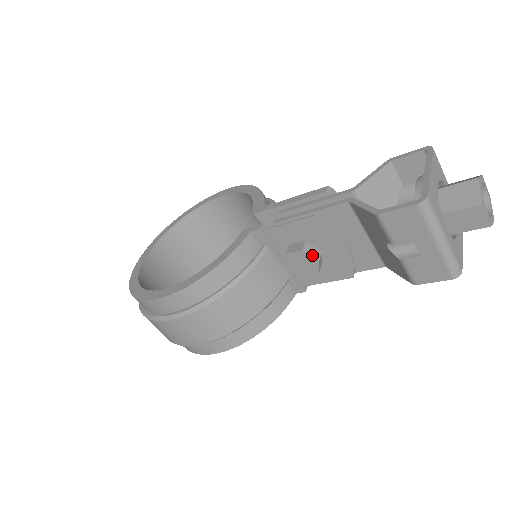
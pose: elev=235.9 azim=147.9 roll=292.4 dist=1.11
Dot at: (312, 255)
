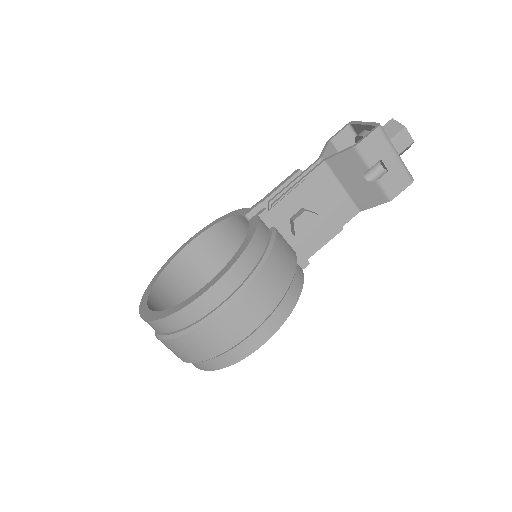
Dot at: (313, 213)
